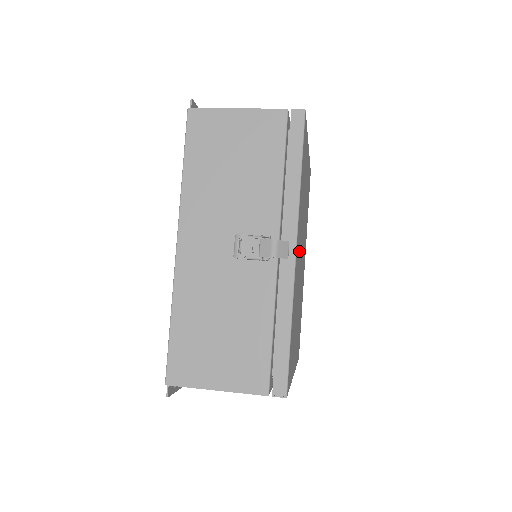
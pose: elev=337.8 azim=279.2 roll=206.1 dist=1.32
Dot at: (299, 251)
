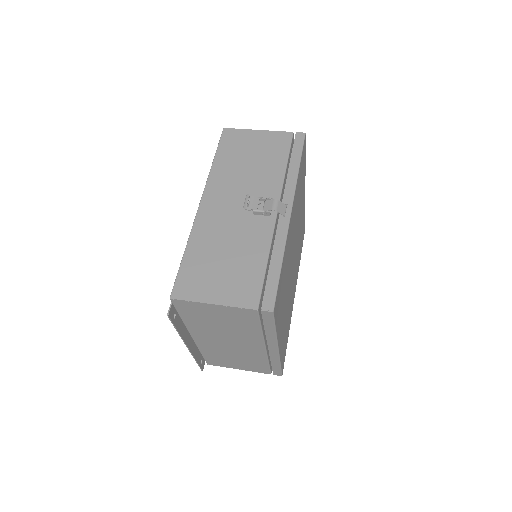
Dot at: (293, 233)
